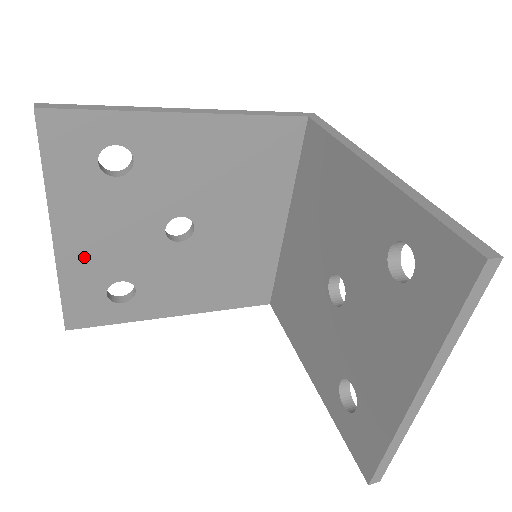
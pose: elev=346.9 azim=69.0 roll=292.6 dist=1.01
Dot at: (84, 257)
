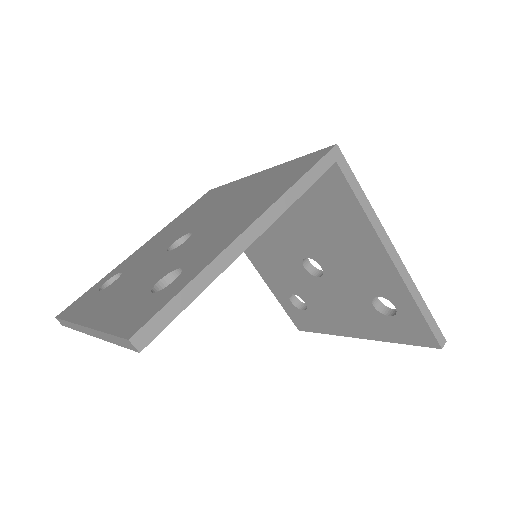
Dot at: occluded
